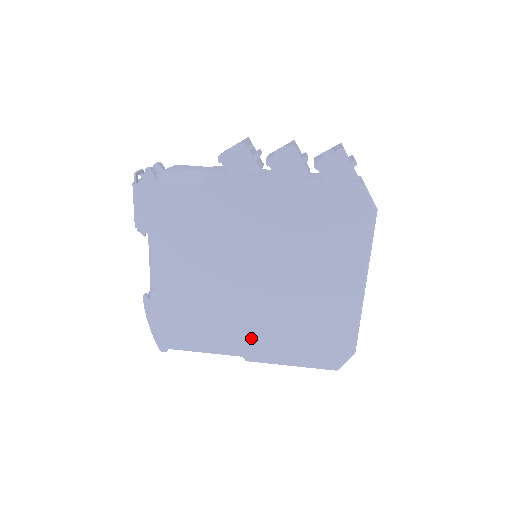
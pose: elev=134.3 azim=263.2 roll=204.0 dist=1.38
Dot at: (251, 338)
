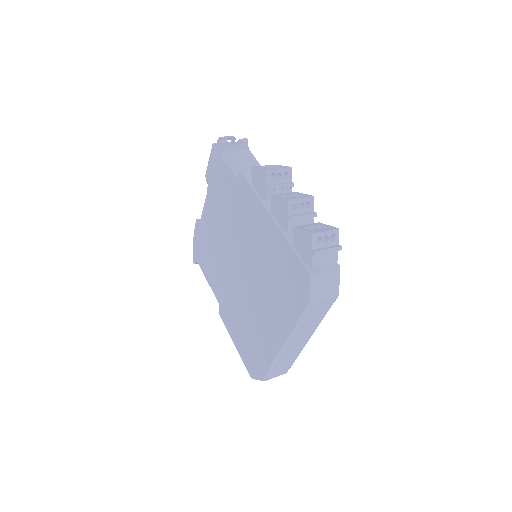
Dot at: (225, 303)
